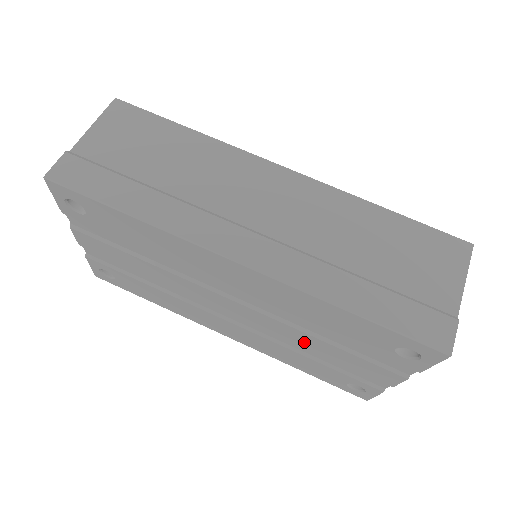
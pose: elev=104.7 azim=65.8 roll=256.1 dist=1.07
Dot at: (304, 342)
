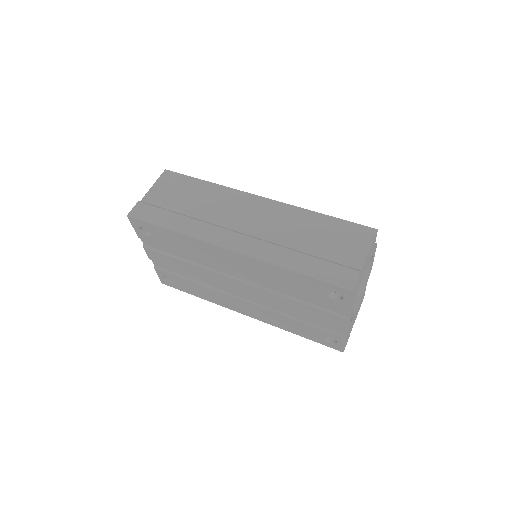
Dot at: (286, 305)
